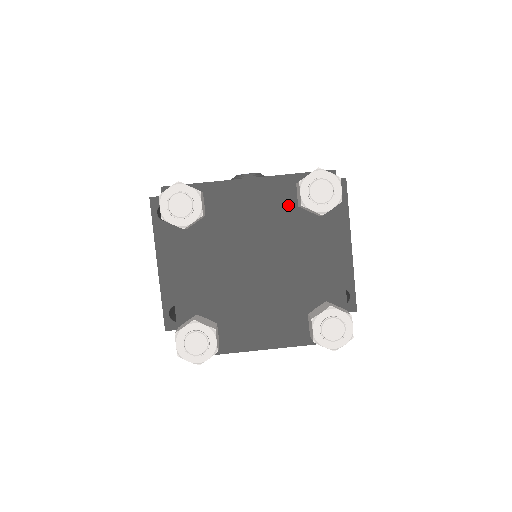
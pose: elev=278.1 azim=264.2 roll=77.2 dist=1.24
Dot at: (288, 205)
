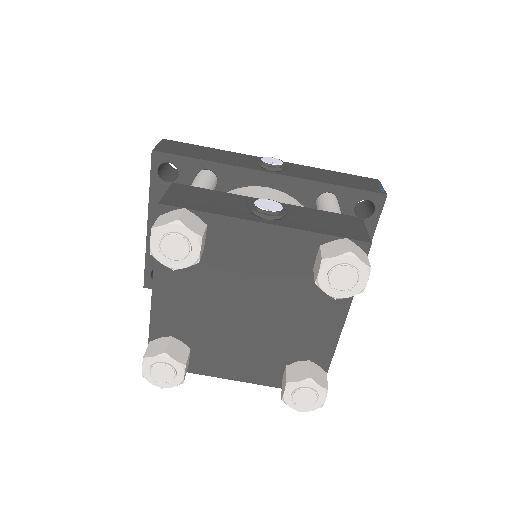
Dot at: (302, 263)
